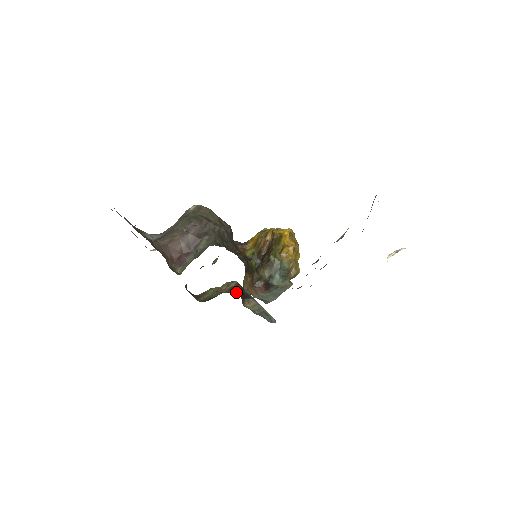
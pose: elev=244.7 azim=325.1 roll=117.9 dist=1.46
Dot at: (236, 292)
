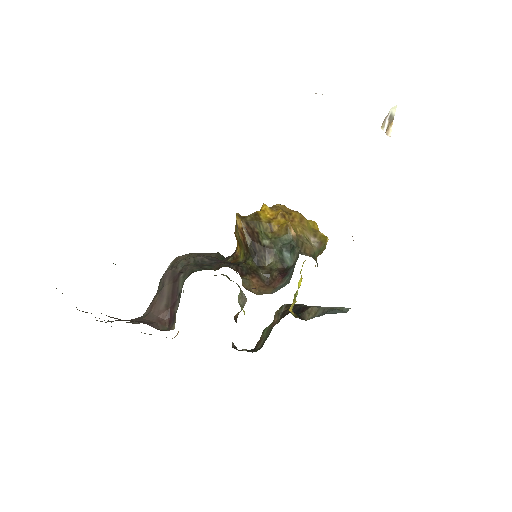
Dot at: (287, 313)
